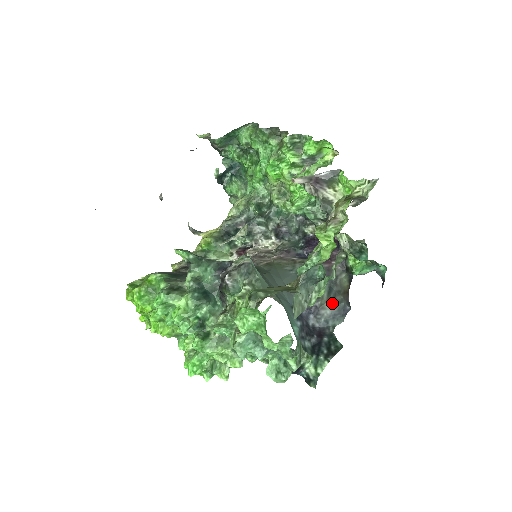
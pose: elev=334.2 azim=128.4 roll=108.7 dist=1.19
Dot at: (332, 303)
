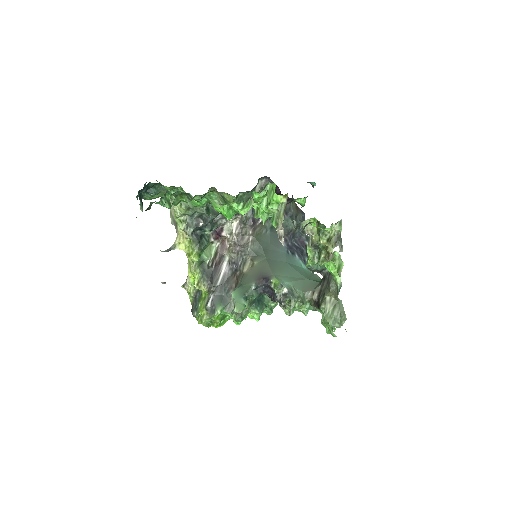
Dot at: occluded
